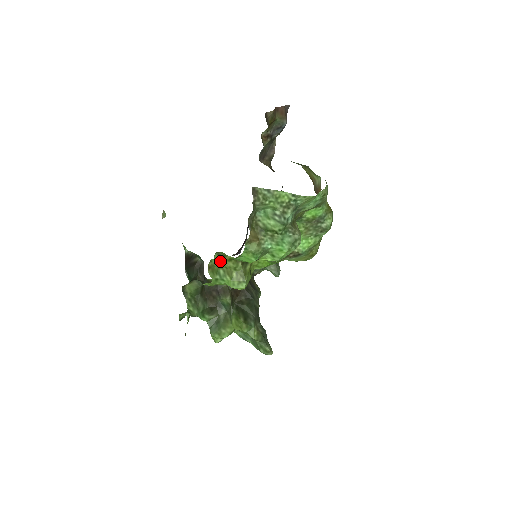
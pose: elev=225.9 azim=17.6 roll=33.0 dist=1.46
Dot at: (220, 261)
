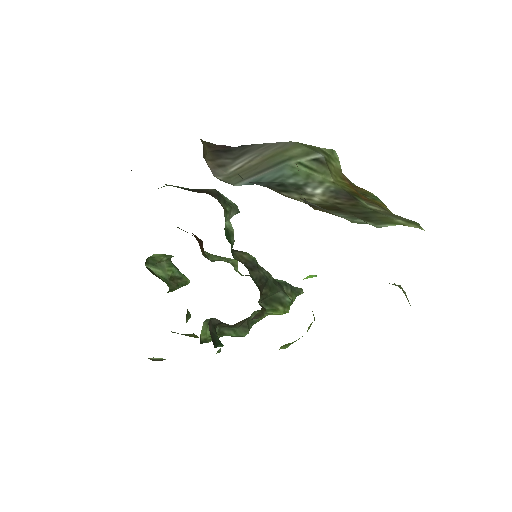
Dot at: occluded
